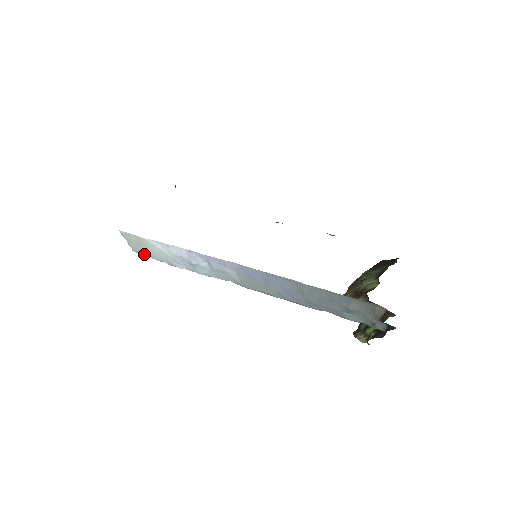
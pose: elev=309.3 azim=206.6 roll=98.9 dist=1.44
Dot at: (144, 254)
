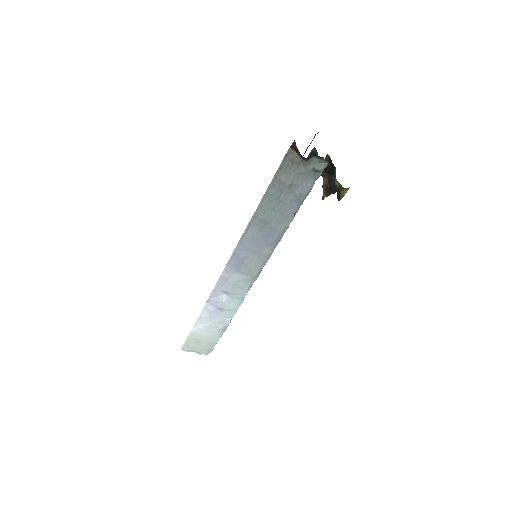
Dot at: (211, 347)
